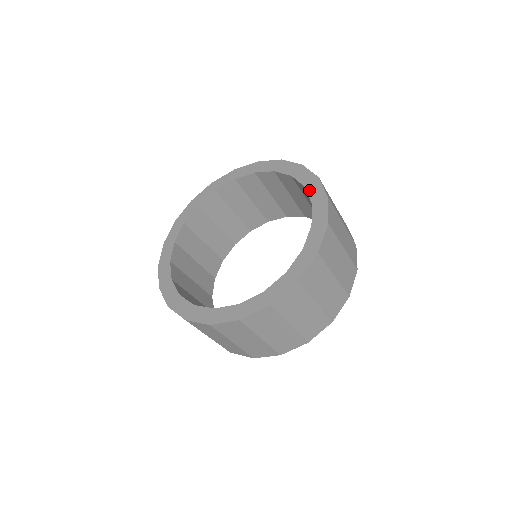
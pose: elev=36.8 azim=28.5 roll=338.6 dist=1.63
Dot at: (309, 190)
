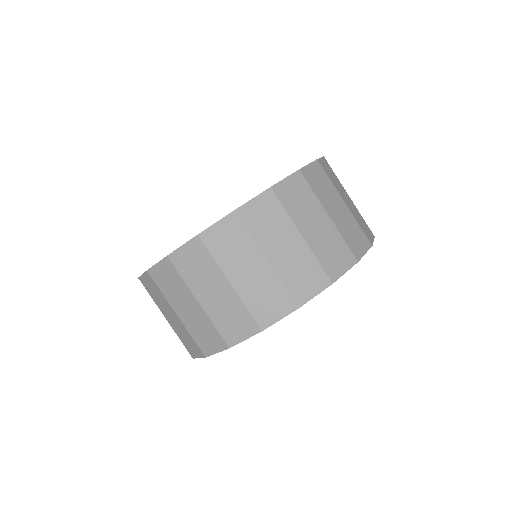
Dot at: occluded
